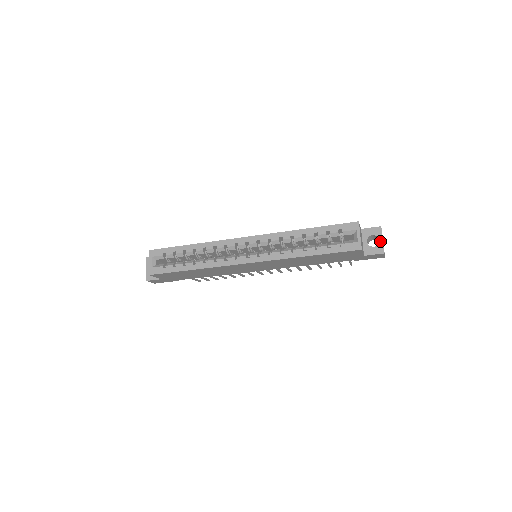
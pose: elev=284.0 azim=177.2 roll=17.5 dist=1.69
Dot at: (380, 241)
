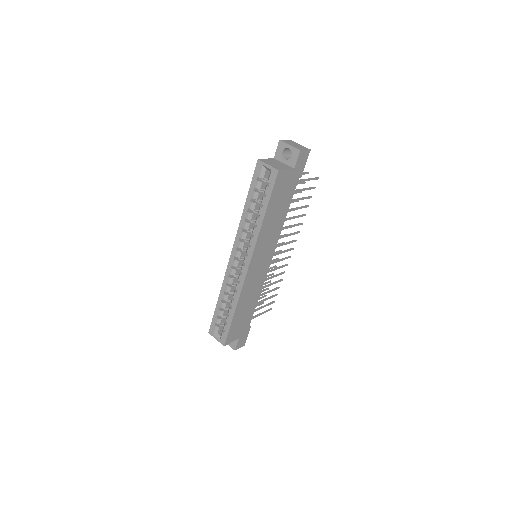
Dot at: (289, 148)
